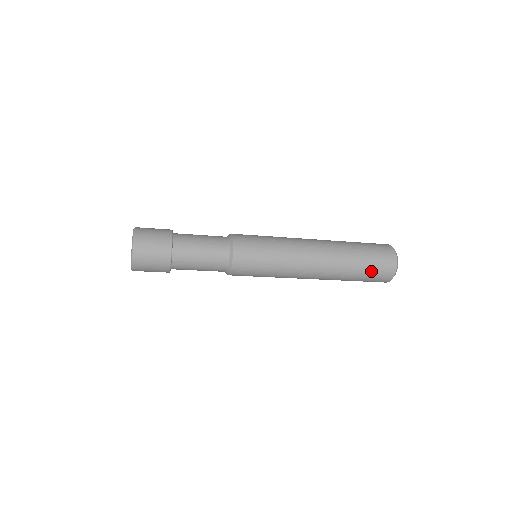
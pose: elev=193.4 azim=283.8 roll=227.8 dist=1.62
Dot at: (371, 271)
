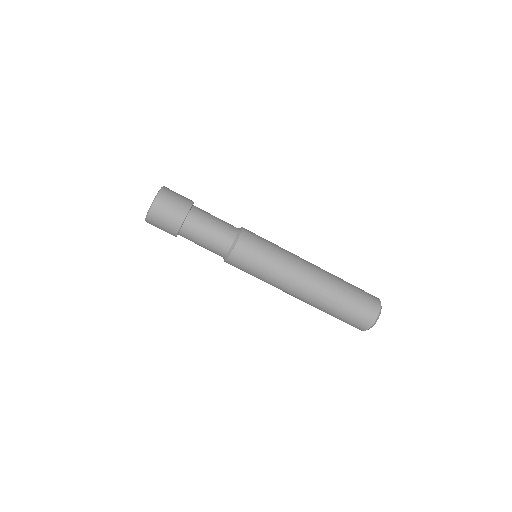
Dot at: (359, 296)
